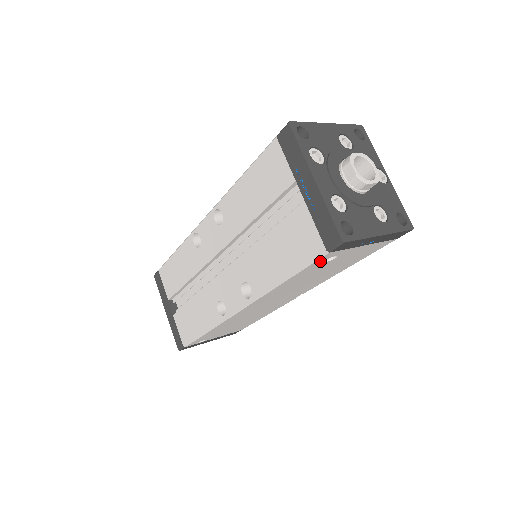
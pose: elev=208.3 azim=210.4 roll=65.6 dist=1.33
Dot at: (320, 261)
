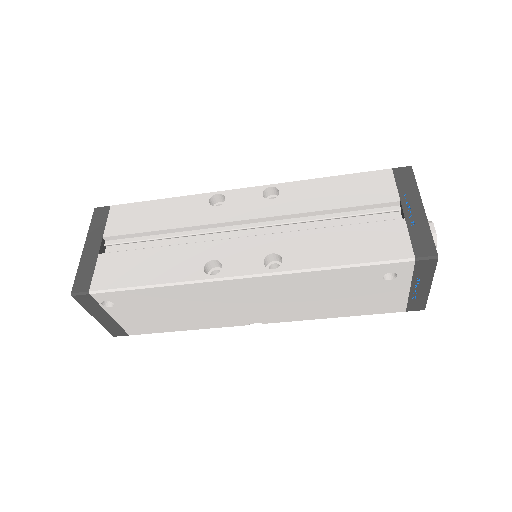
Dot at: (390, 268)
